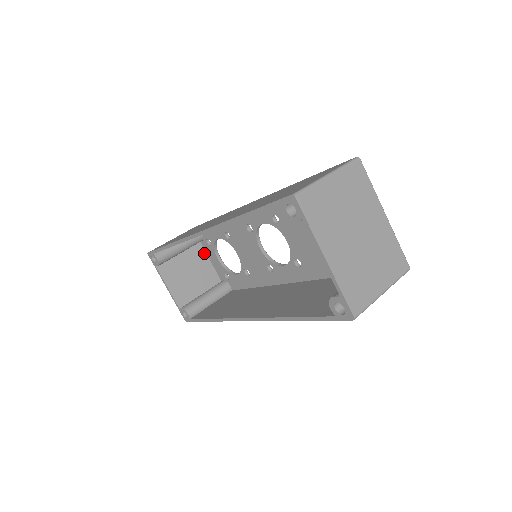
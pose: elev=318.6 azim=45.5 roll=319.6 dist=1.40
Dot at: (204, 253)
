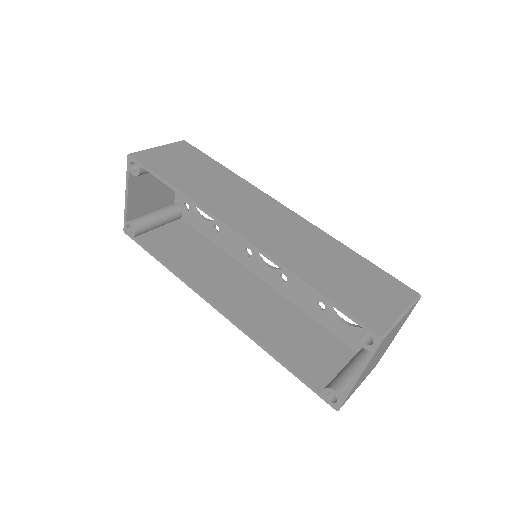
Dot at: occluded
